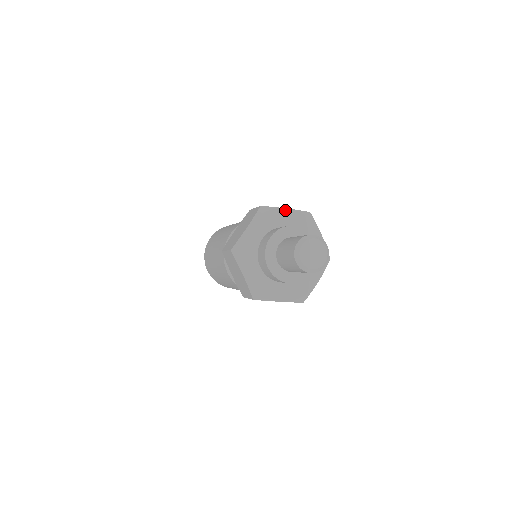
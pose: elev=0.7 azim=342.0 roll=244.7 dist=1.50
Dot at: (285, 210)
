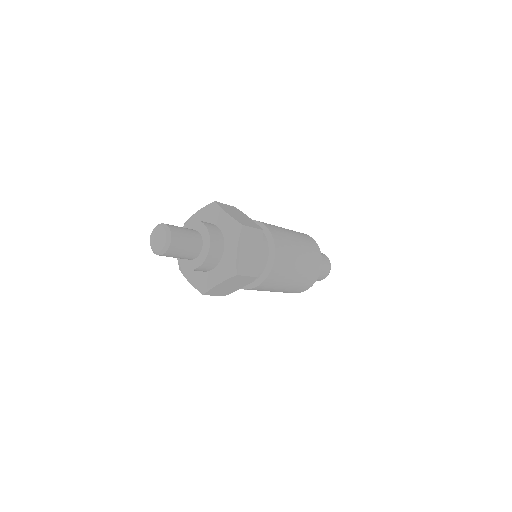
Dot at: (224, 212)
